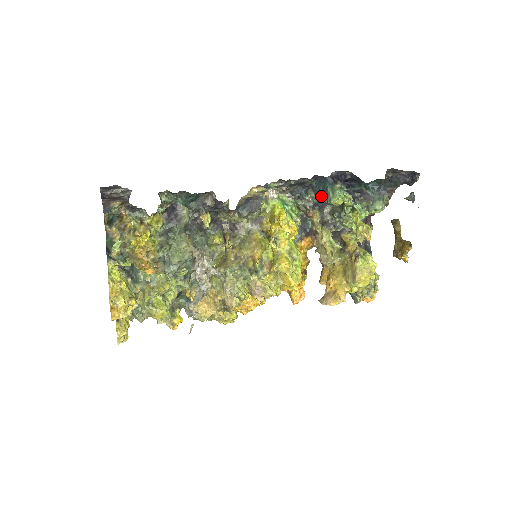
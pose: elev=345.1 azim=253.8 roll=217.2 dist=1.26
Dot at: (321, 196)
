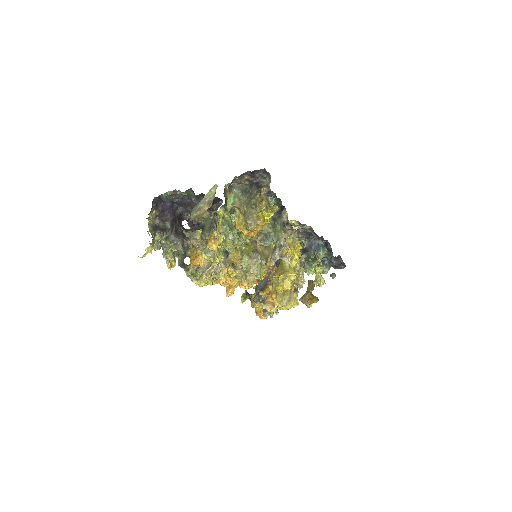
Dot at: (313, 248)
